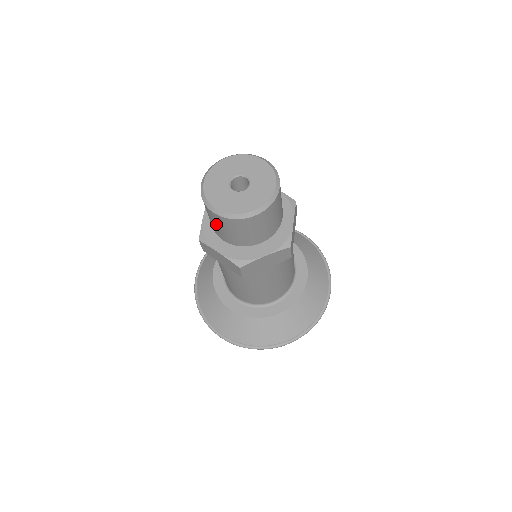
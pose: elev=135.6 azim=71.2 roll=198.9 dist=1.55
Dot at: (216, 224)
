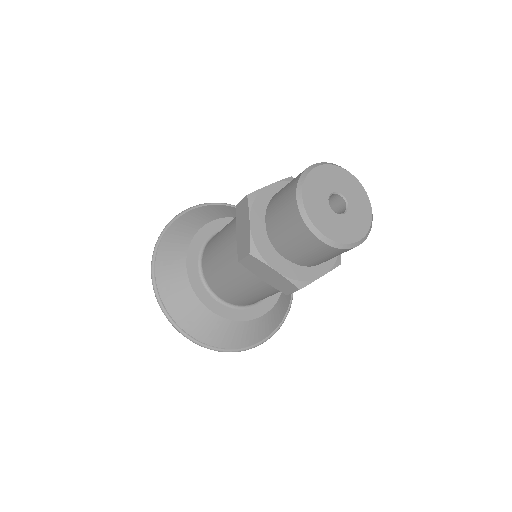
Dot at: (282, 204)
